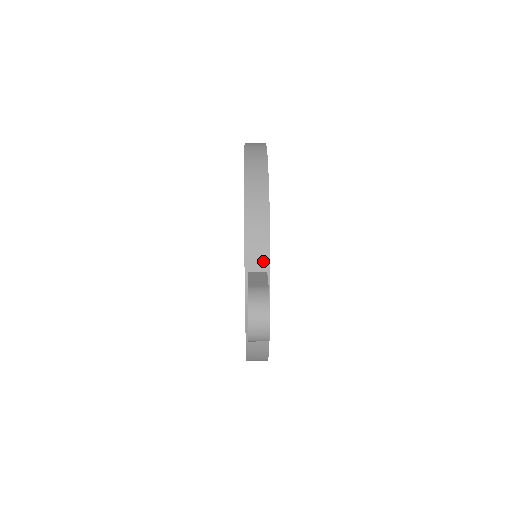
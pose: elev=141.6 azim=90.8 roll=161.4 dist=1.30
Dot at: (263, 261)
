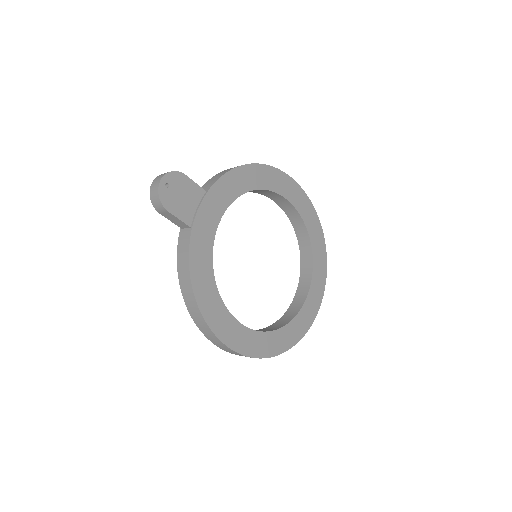
Dot at: (209, 186)
